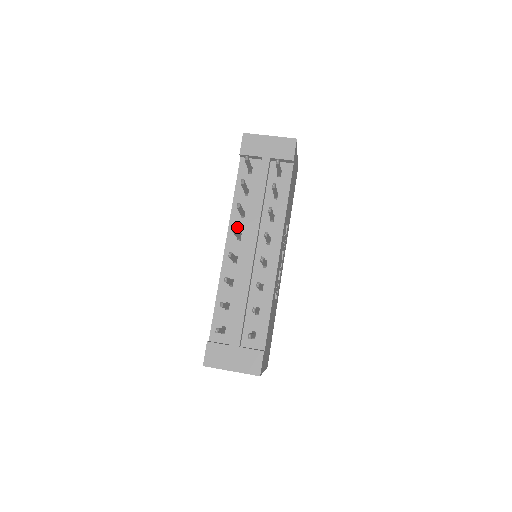
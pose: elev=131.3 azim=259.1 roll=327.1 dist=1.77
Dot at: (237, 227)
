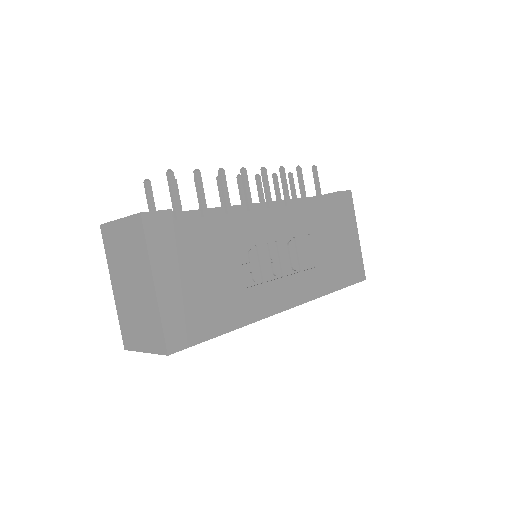
Dot at: occluded
